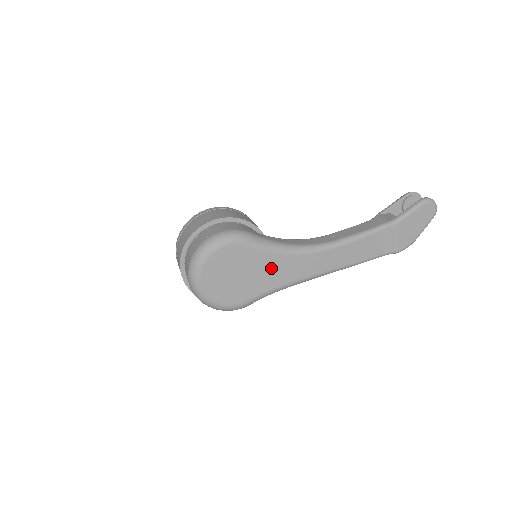
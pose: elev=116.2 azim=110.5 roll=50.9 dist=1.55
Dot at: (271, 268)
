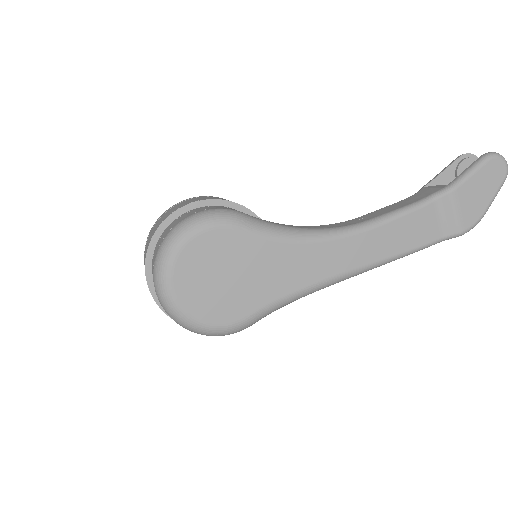
Dot at: (277, 264)
